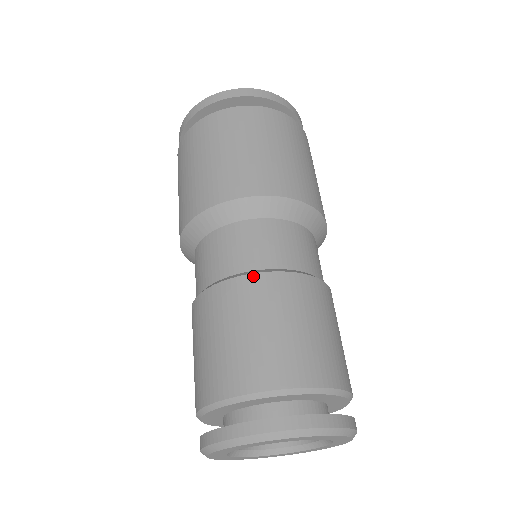
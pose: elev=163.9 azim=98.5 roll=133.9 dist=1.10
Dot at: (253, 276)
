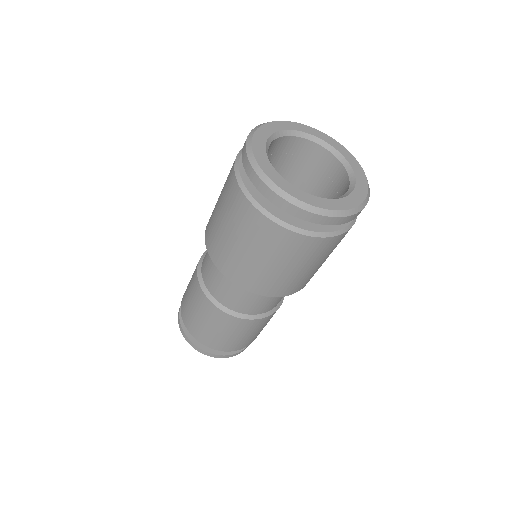
Dot at: (201, 291)
